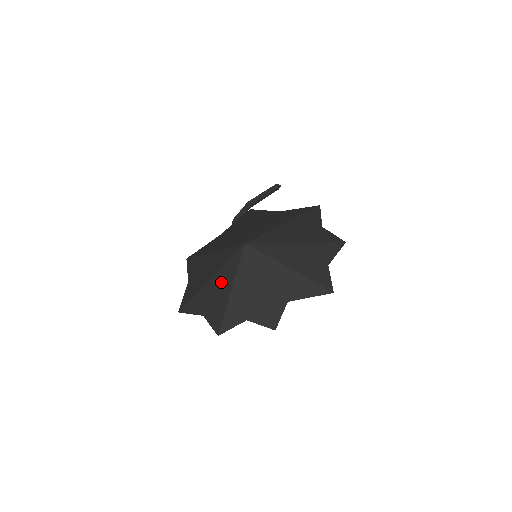
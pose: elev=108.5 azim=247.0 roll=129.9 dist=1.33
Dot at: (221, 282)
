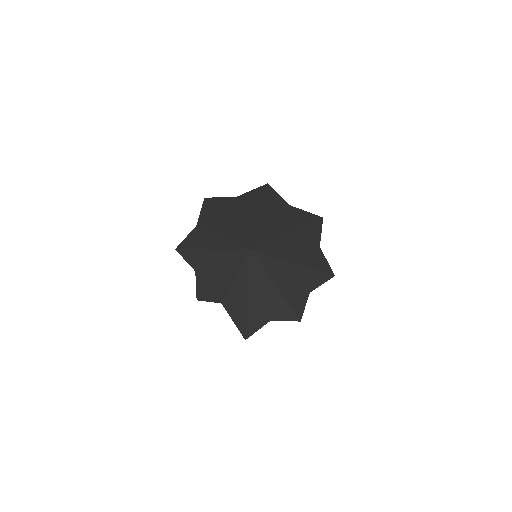
Dot at: (222, 236)
